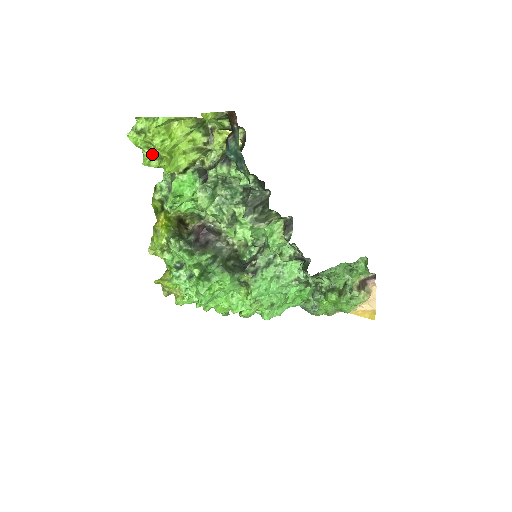
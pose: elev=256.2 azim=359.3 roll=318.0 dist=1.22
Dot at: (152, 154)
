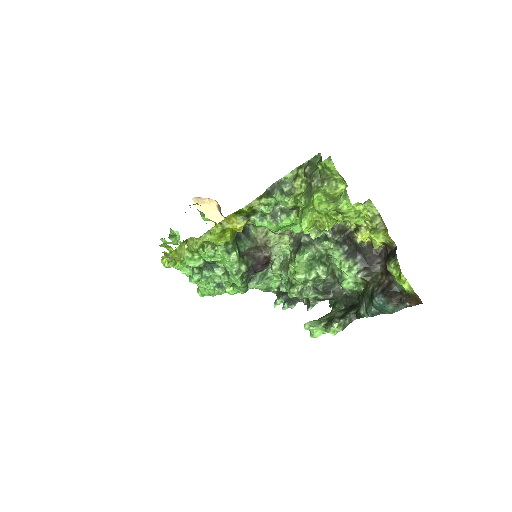
Dot at: (314, 214)
